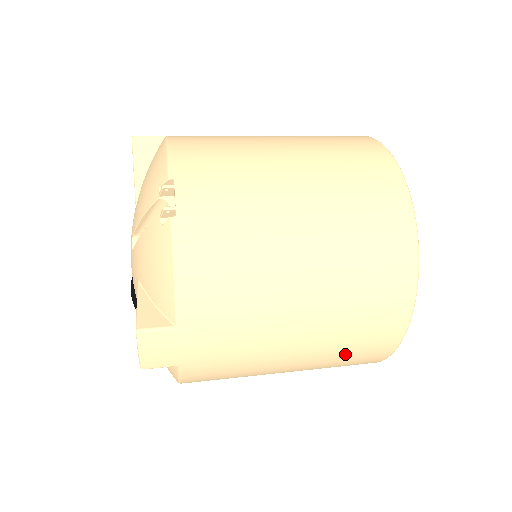
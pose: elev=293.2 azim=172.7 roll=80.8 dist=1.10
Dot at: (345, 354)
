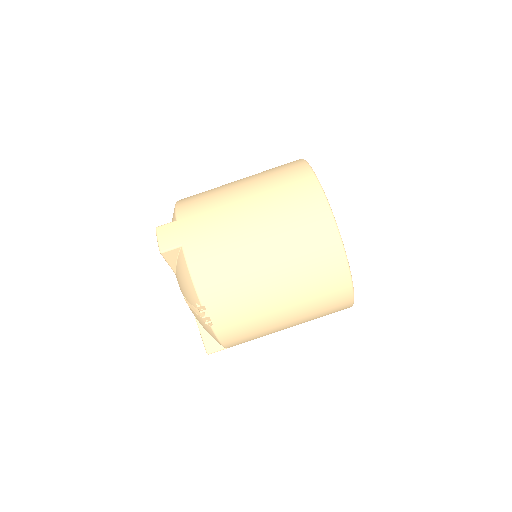
Dot at: occluded
